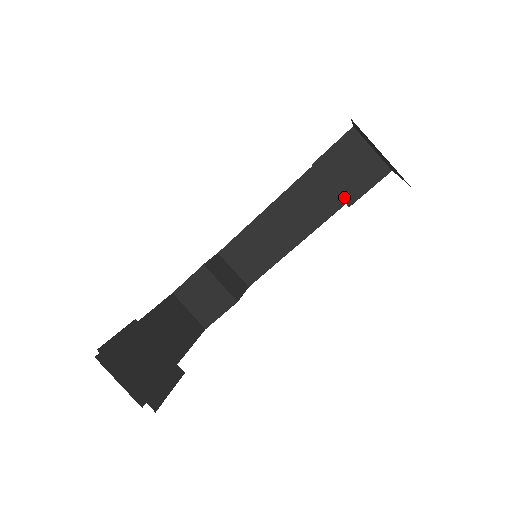
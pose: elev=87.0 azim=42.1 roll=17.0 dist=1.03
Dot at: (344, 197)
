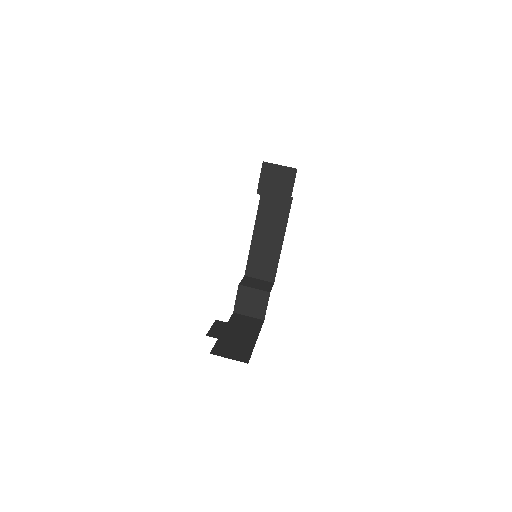
Dot at: (284, 198)
